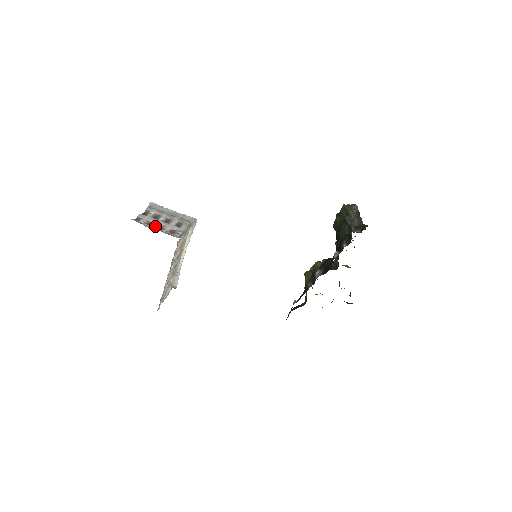
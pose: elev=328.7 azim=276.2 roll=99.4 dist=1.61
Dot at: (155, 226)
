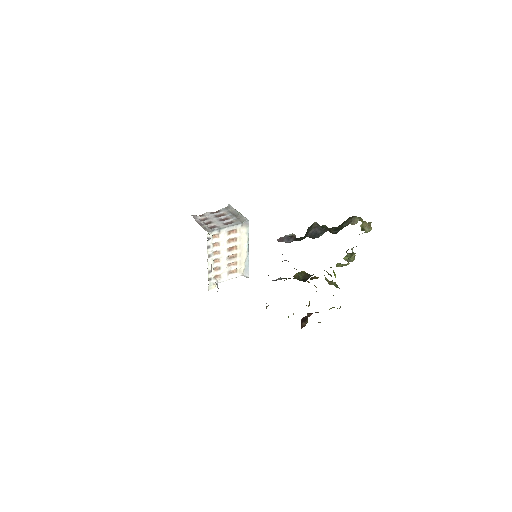
Dot at: (205, 221)
